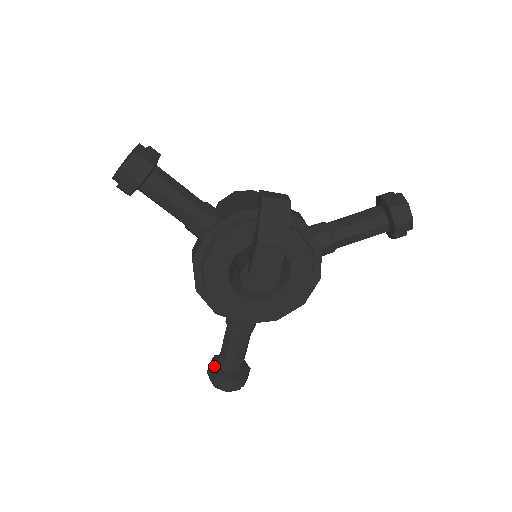
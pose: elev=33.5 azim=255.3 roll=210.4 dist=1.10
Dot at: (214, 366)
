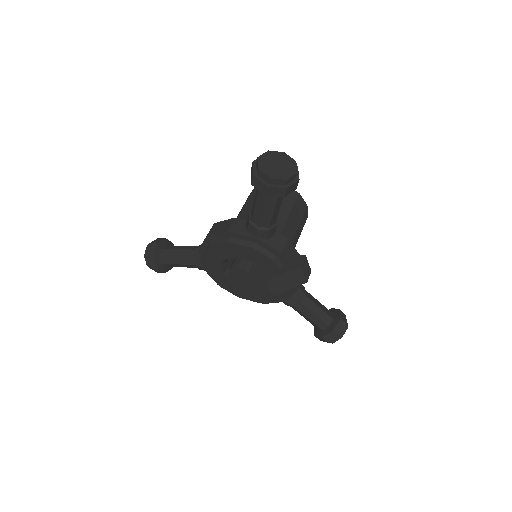
Dot at: (159, 248)
